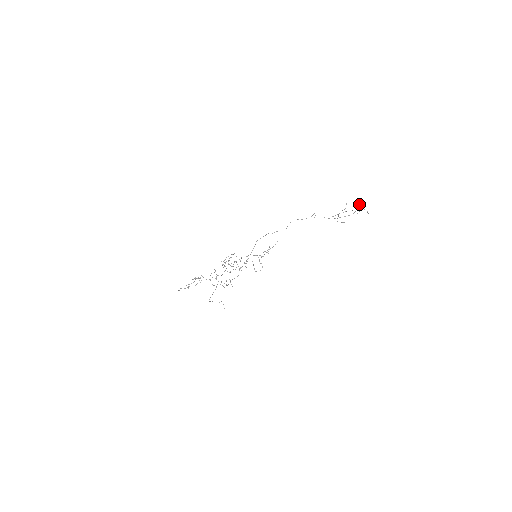
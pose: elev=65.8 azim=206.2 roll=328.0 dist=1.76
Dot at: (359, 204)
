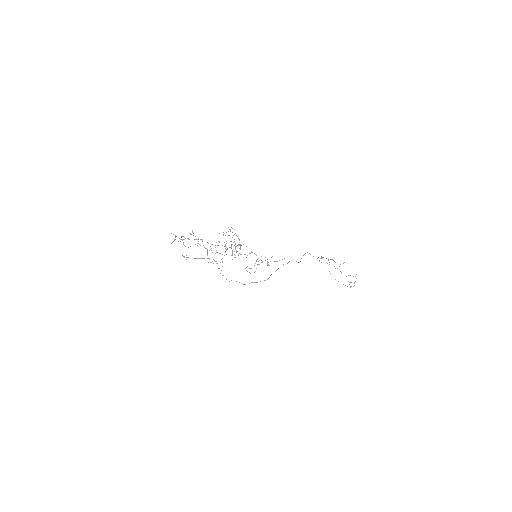
Dot at: occluded
